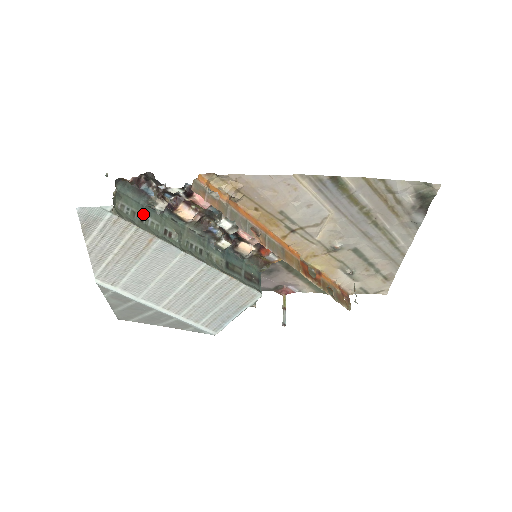
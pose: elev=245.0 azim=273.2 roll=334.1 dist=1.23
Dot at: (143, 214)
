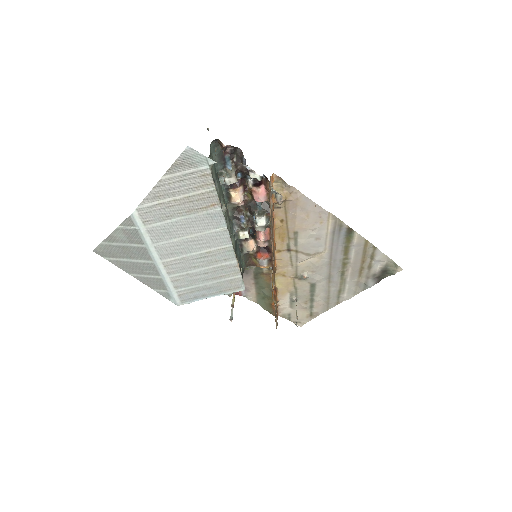
Dot at: (215, 179)
